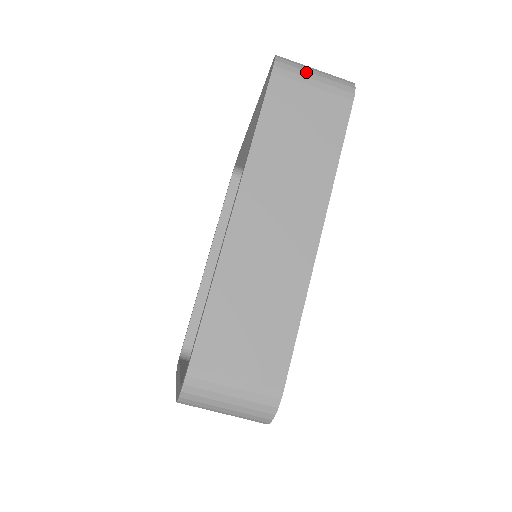
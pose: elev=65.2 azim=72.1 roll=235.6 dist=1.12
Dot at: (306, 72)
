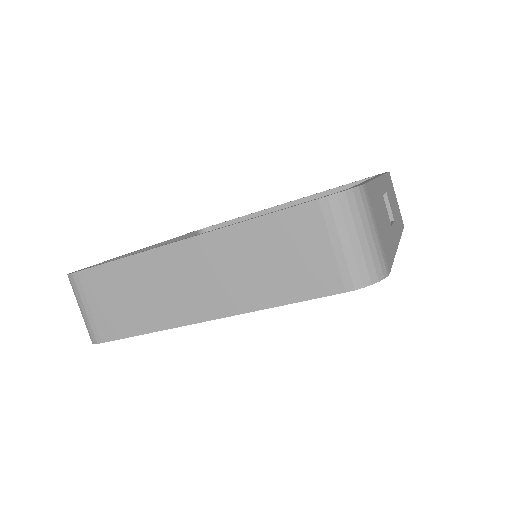
Dot at: (345, 230)
